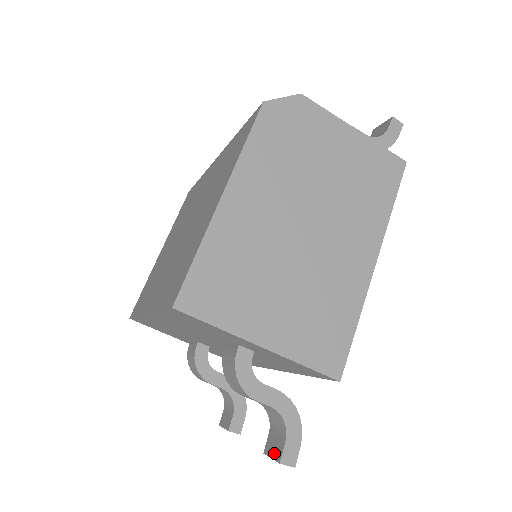
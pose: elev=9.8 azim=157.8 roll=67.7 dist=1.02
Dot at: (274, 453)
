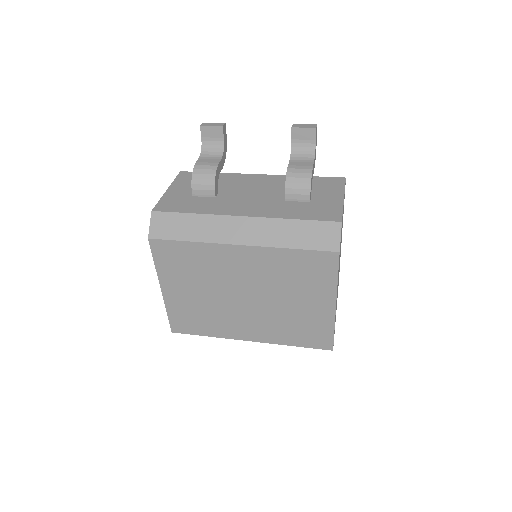
Dot at: occluded
